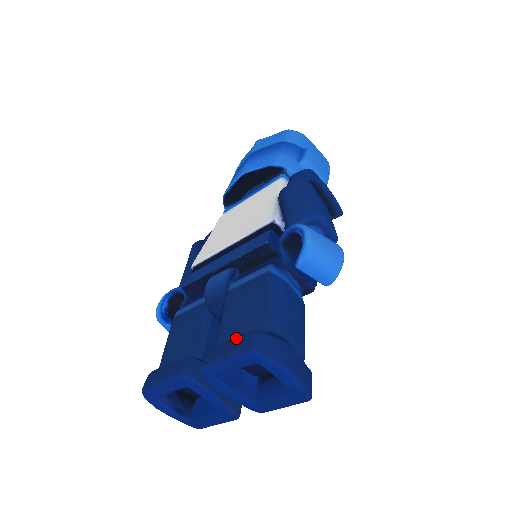
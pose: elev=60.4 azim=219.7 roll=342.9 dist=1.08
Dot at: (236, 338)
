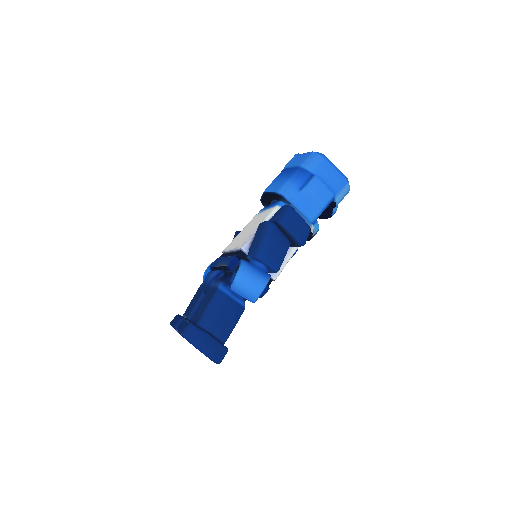
Dot at: (186, 322)
